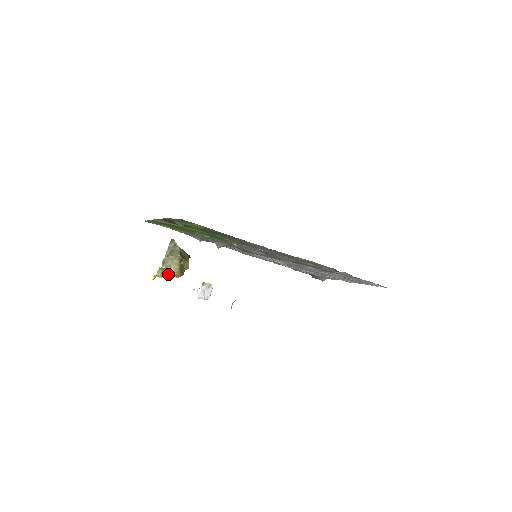
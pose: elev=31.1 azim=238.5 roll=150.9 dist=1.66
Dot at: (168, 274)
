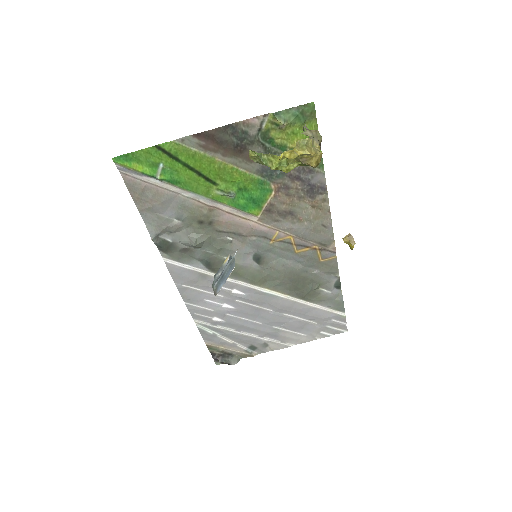
Dot at: (311, 152)
